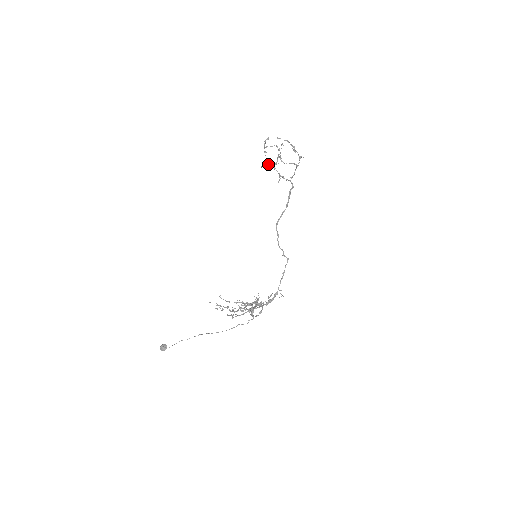
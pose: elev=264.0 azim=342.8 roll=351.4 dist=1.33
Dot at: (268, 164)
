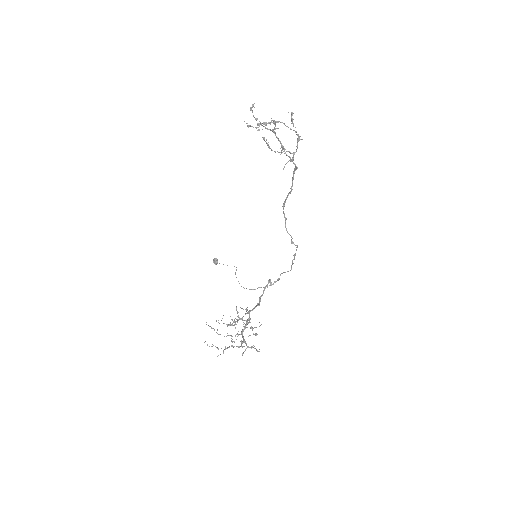
Dot at: (265, 128)
